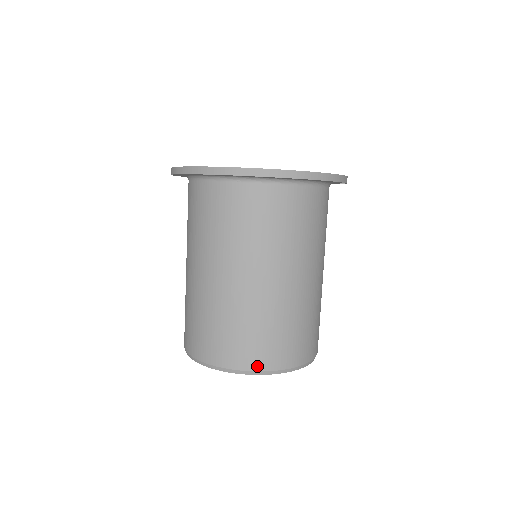
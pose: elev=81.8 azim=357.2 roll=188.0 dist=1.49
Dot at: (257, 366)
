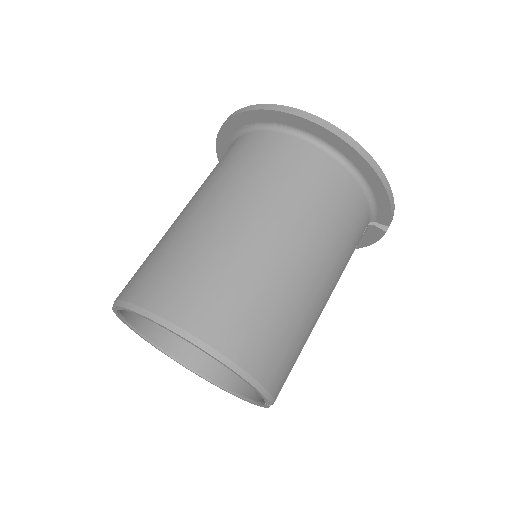
Dot at: (203, 332)
